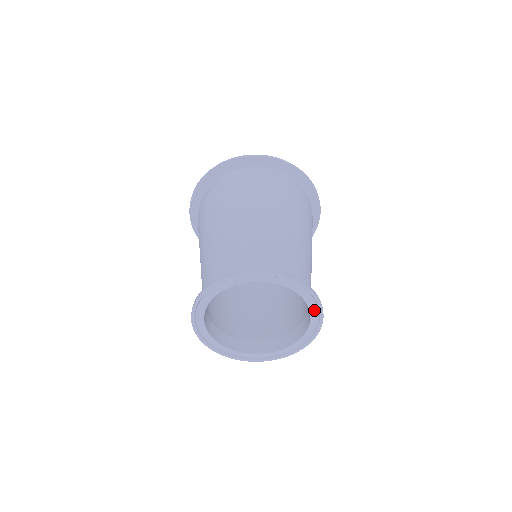
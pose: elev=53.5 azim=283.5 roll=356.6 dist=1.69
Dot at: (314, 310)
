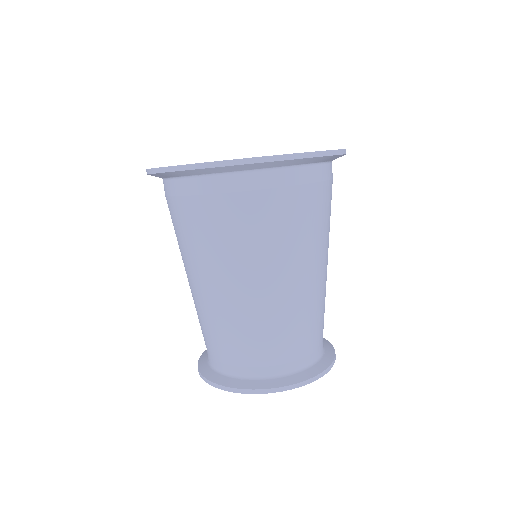
Dot at: occluded
